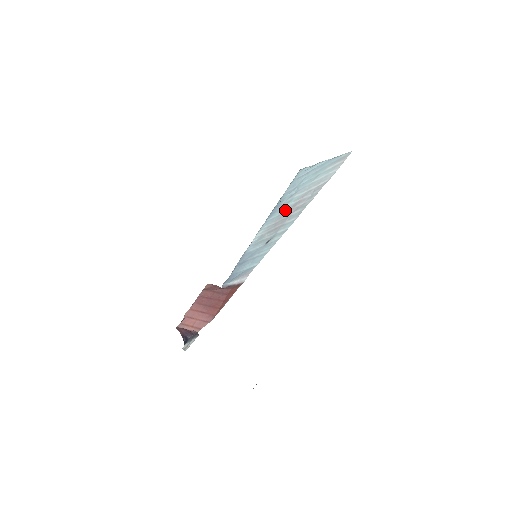
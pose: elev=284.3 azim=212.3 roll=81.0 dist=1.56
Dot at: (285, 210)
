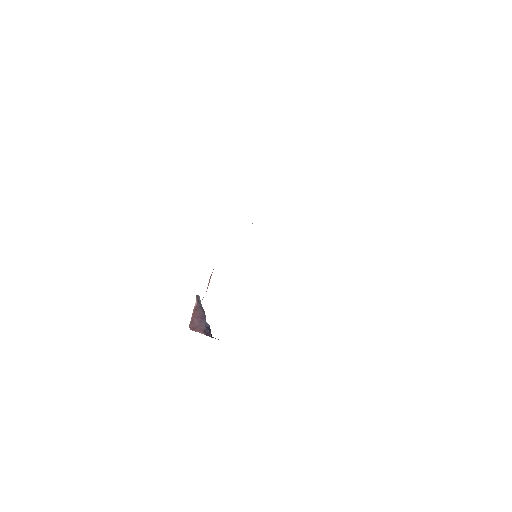
Dot at: occluded
